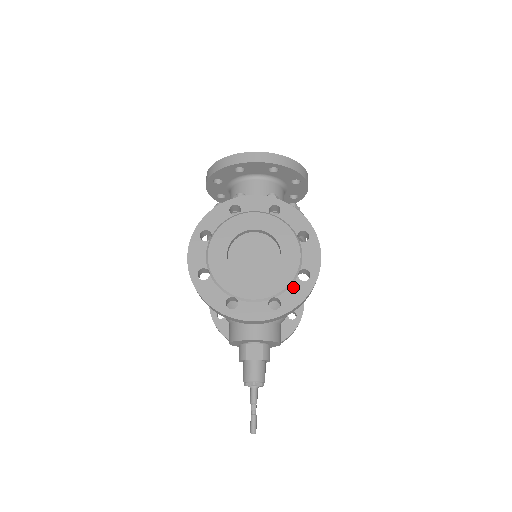
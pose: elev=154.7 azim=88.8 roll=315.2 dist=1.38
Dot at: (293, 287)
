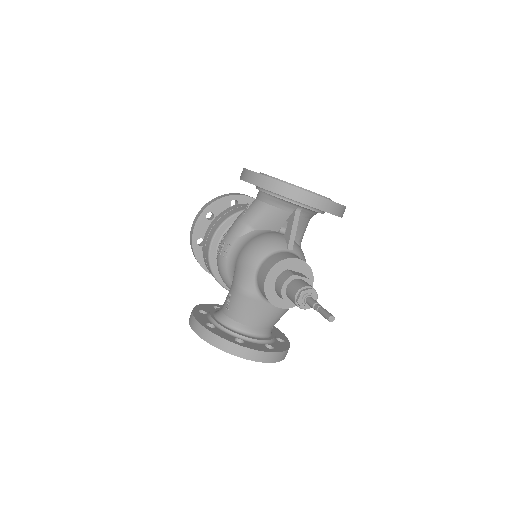
Dot at: occluded
